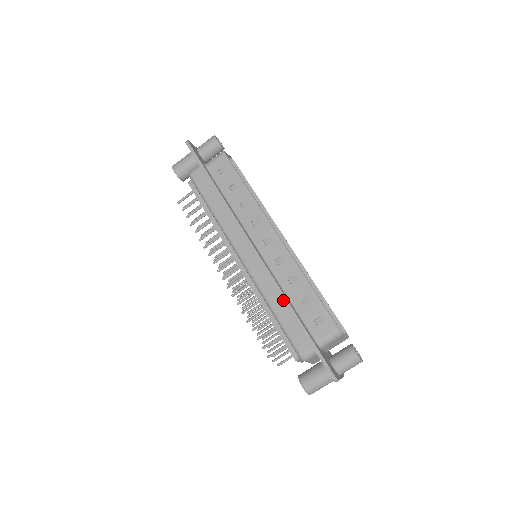
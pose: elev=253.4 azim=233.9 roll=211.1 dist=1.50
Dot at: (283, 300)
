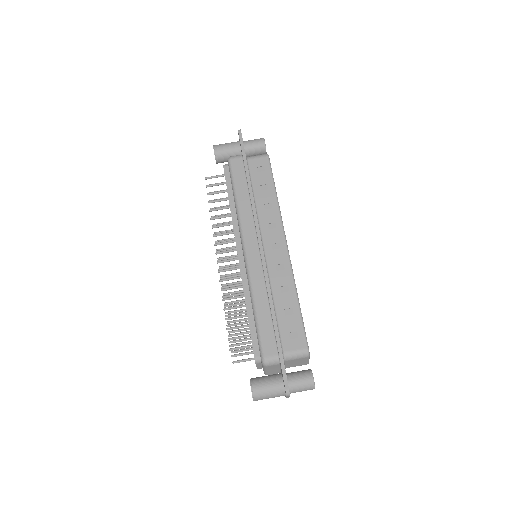
Dot at: (269, 302)
